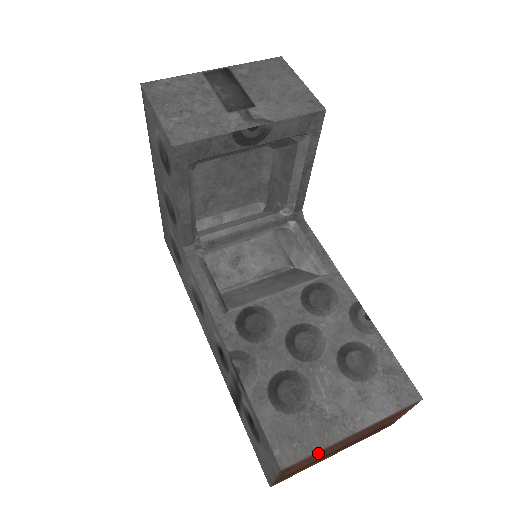
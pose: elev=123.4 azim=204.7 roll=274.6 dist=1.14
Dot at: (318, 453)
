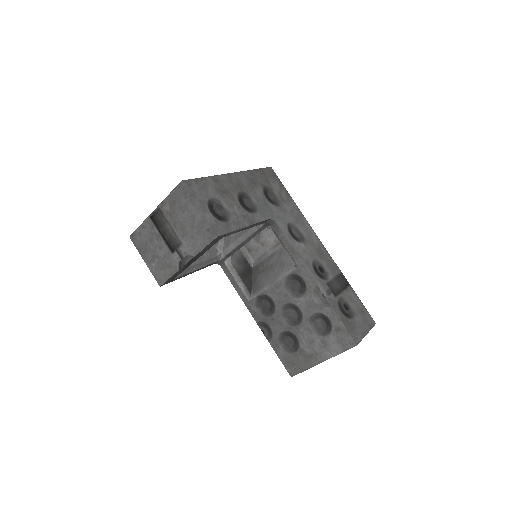
Dot at: occluded
